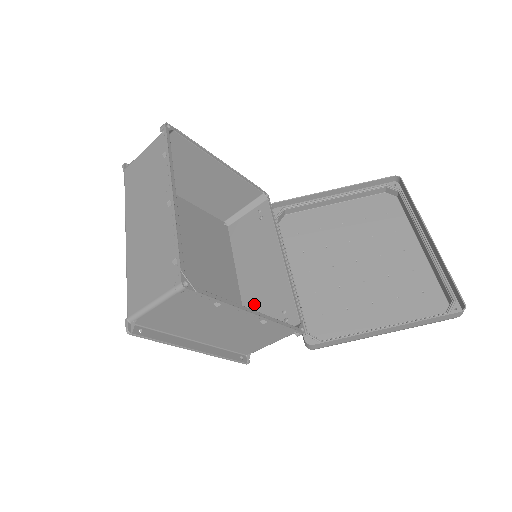
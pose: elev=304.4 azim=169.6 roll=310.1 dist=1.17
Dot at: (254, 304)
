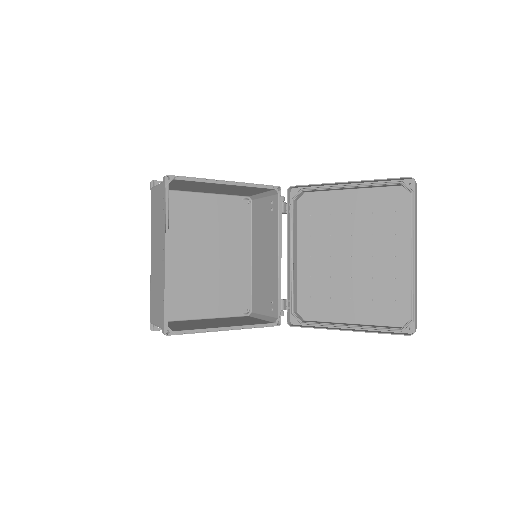
Dot at: (259, 282)
